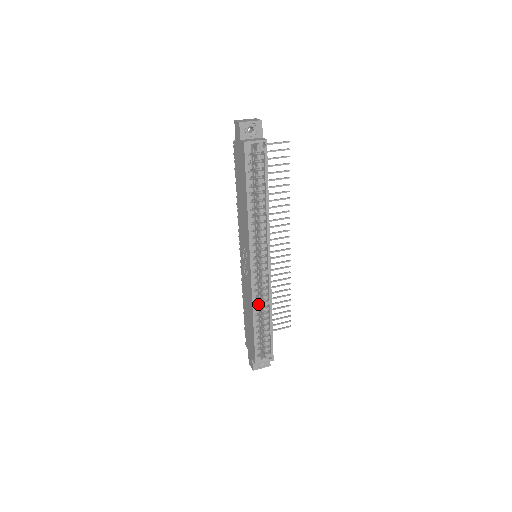
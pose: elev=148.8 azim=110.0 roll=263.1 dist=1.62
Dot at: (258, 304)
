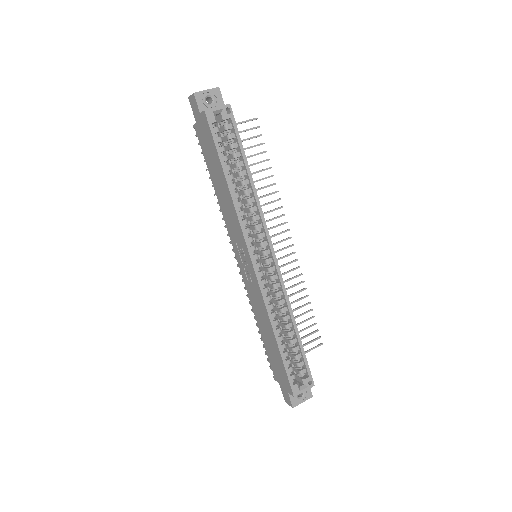
Dot at: (275, 313)
